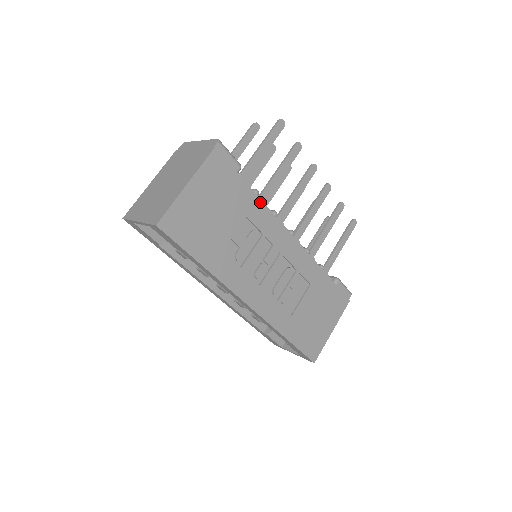
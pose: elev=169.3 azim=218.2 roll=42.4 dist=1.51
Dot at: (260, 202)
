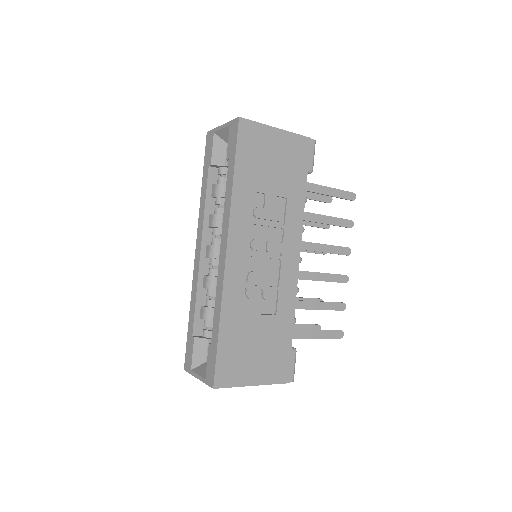
Dot at: (303, 205)
